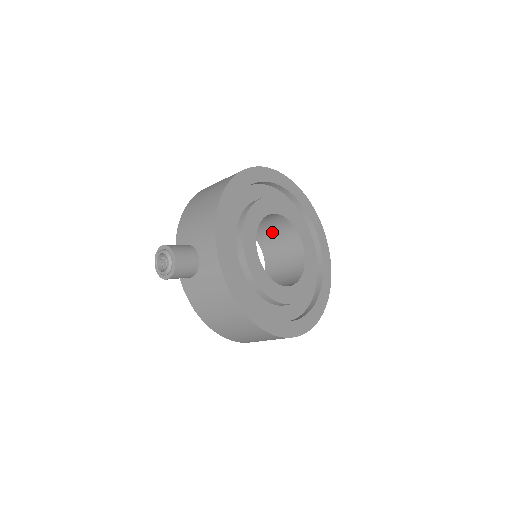
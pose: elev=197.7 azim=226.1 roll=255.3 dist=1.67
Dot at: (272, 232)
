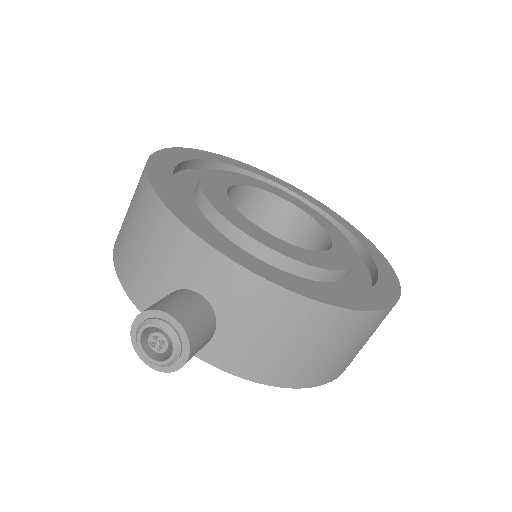
Dot at: occluded
